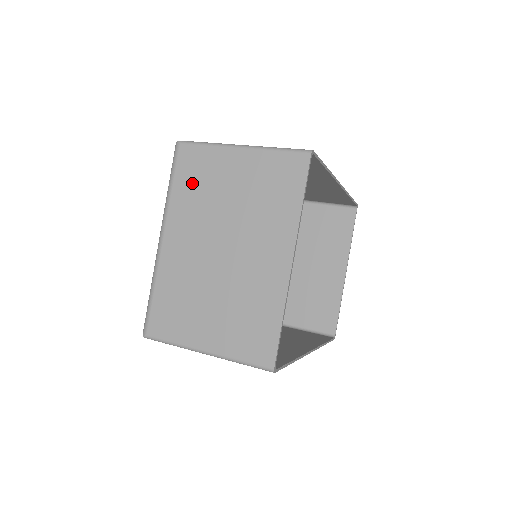
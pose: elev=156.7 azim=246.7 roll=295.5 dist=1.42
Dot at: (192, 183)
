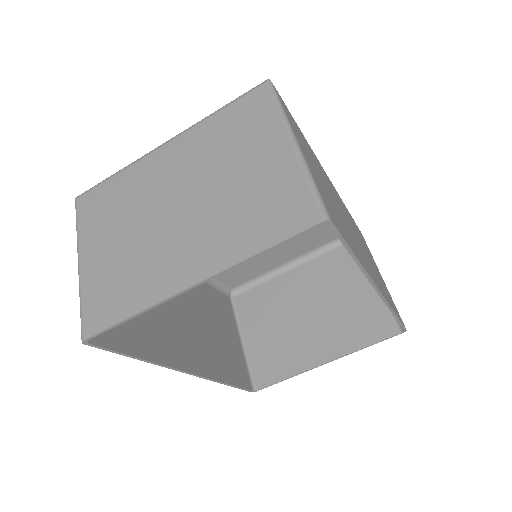
Dot at: (230, 127)
